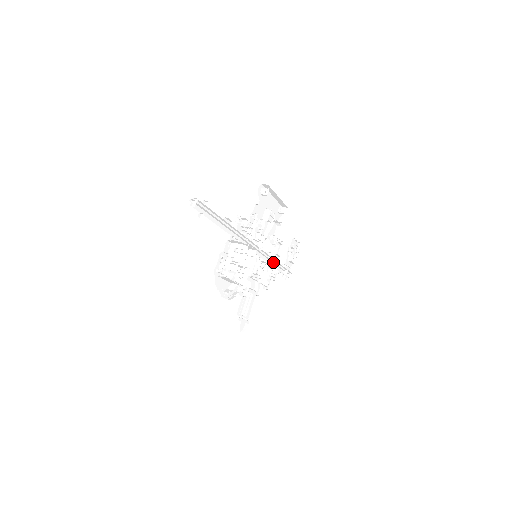
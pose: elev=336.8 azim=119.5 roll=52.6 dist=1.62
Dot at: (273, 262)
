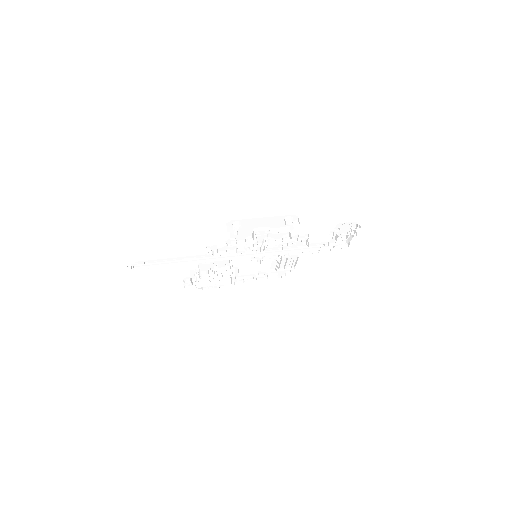
Dot at: (302, 245)
